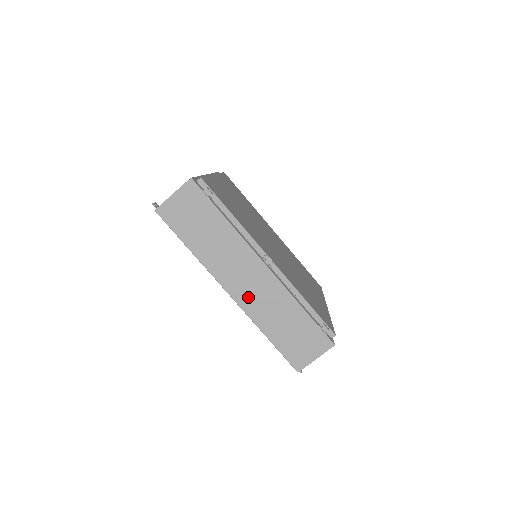
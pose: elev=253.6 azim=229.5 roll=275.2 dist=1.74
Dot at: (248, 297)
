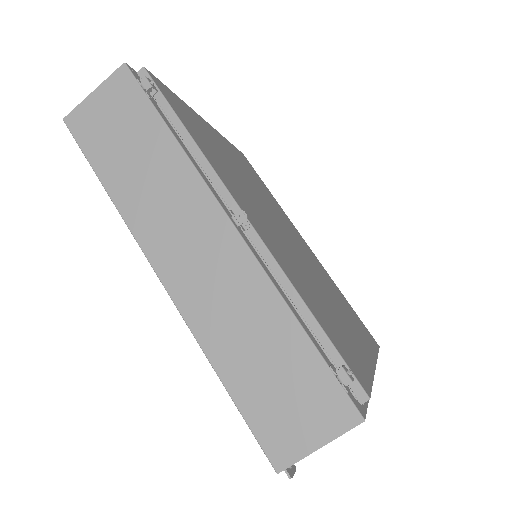
Dot at: (193, 287)
